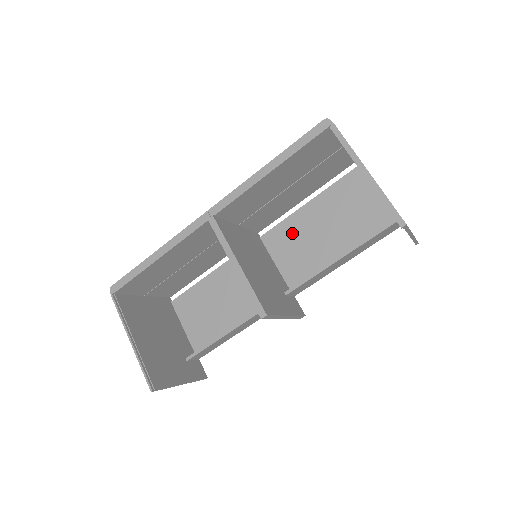
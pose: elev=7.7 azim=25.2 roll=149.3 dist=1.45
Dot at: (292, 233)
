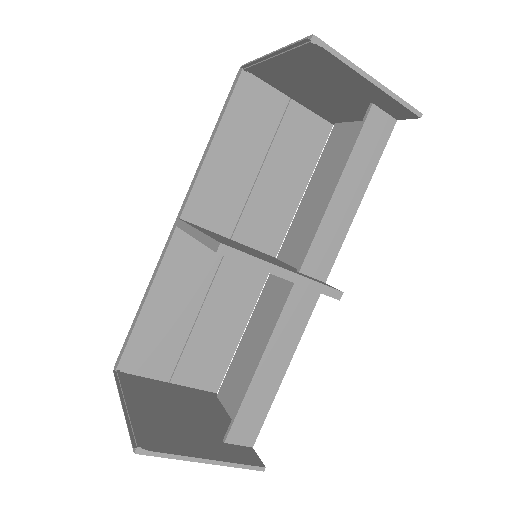
Dot at: (301, 227)
